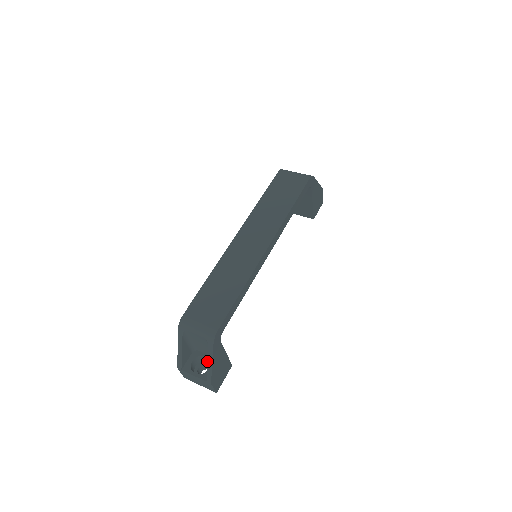
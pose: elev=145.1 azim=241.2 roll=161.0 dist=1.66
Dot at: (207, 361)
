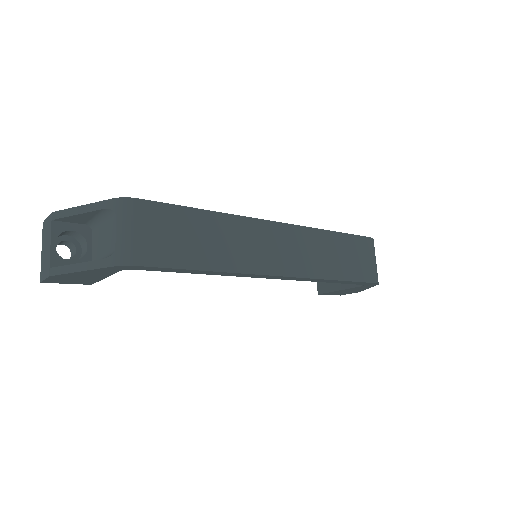
Dot at: (82, 249)
